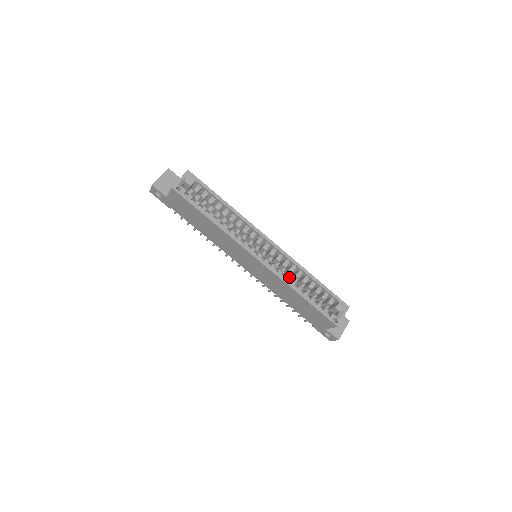
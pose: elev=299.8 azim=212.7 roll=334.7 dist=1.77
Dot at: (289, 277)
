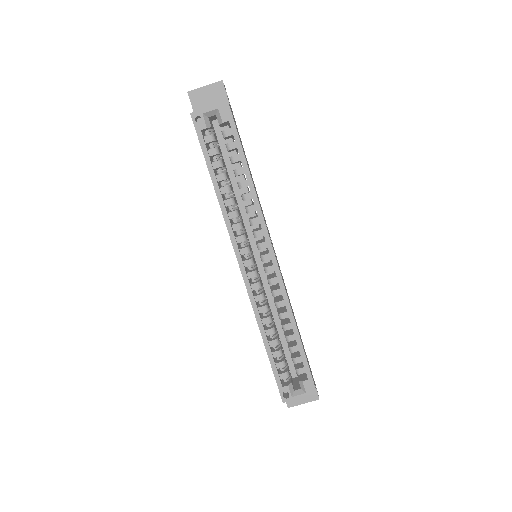
Dot at: occluded
